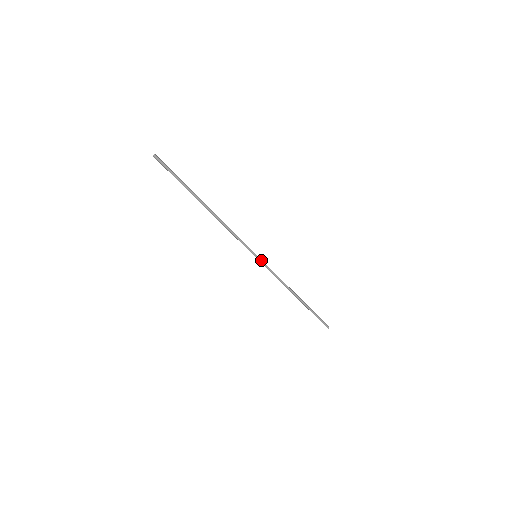
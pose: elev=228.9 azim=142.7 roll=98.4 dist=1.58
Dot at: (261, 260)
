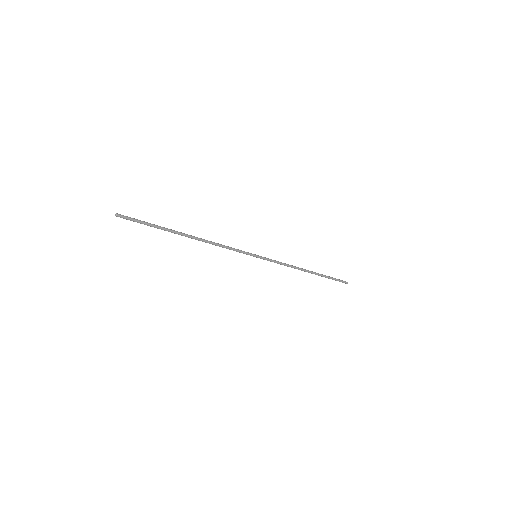
Dot at: (262, 257)
